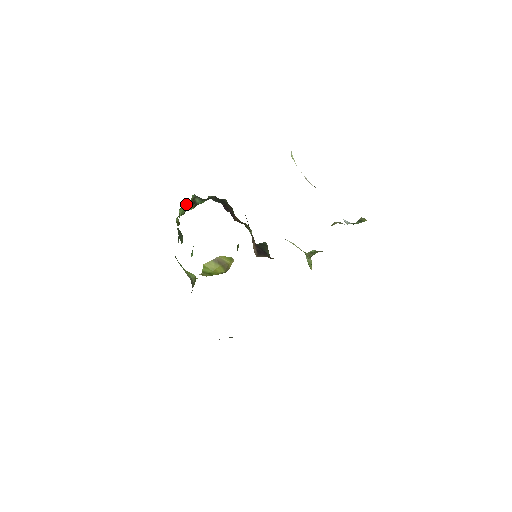
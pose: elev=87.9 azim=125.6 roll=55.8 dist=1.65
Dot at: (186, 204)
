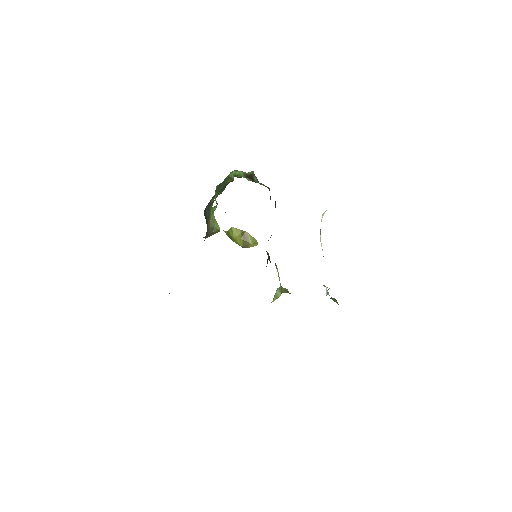
Dot at: (244, 172)
